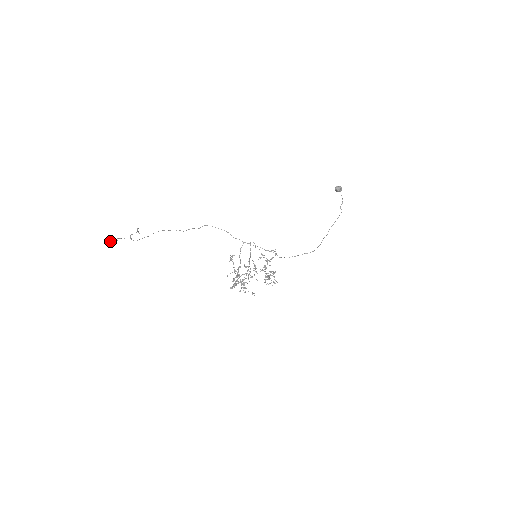
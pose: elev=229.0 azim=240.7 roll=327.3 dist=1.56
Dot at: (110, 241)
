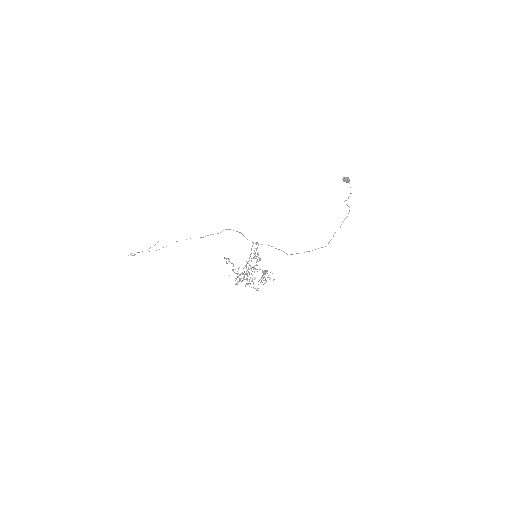
Dot at: (131, 255)
